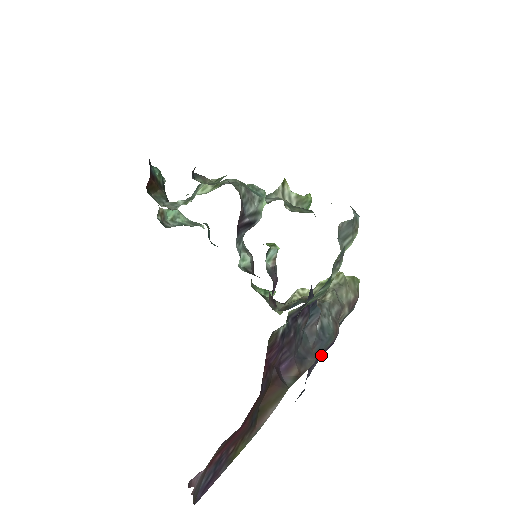
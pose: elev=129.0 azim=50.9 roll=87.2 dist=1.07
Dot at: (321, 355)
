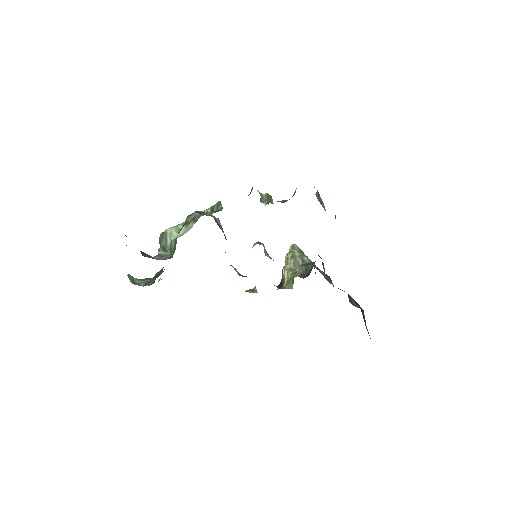
Dot at: occluded
